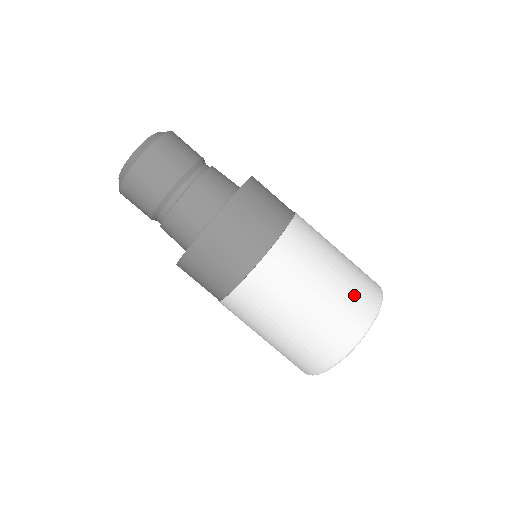
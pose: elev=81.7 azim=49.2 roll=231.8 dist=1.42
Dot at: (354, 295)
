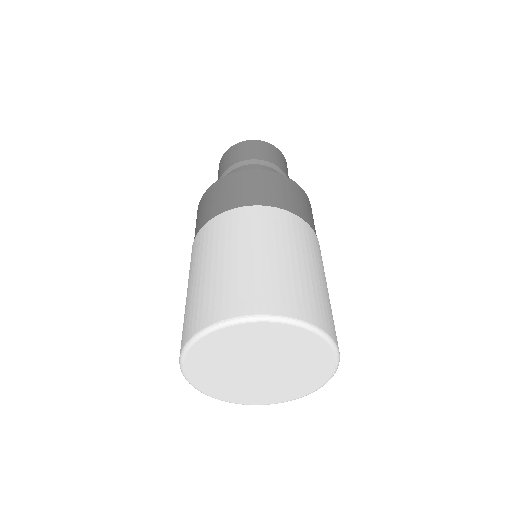
Dot at: (314, 296)
